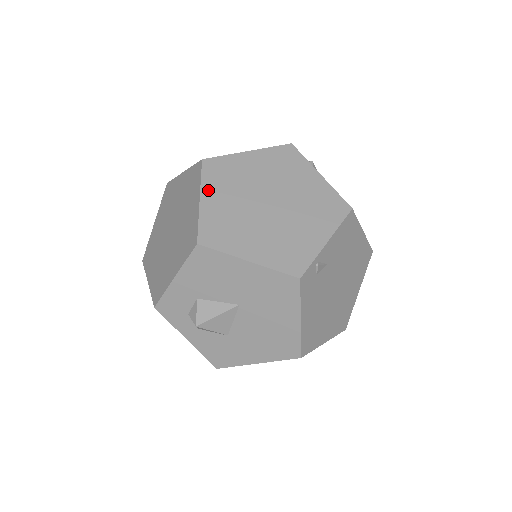
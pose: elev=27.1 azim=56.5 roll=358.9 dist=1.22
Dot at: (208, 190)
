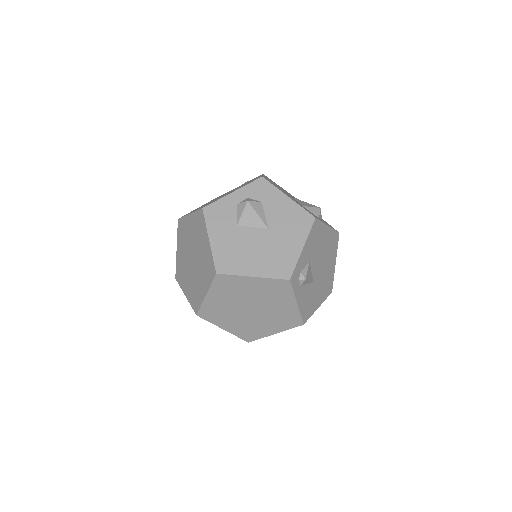
Dot at: (213, 292)
